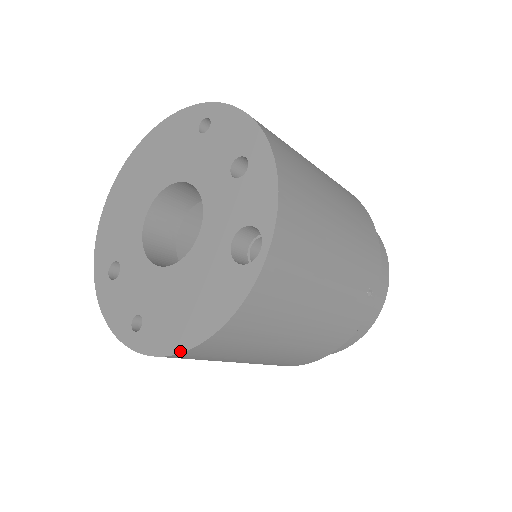
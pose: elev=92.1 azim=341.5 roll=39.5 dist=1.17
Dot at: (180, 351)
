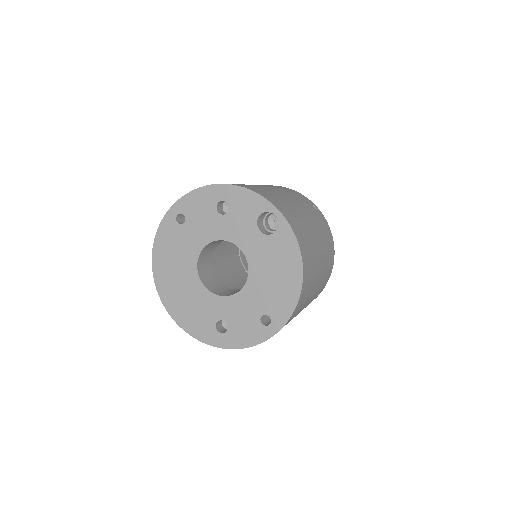
Dot at: (299, 293)
